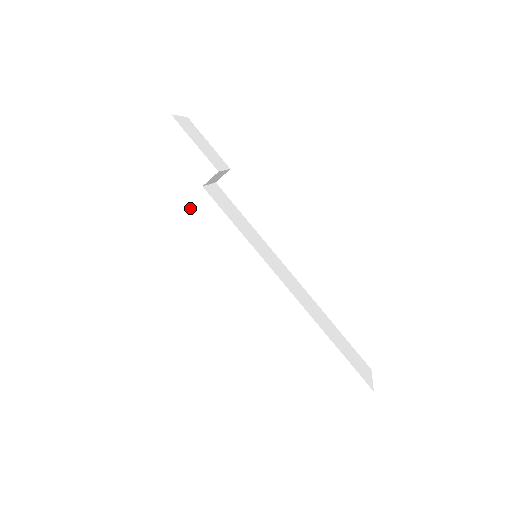
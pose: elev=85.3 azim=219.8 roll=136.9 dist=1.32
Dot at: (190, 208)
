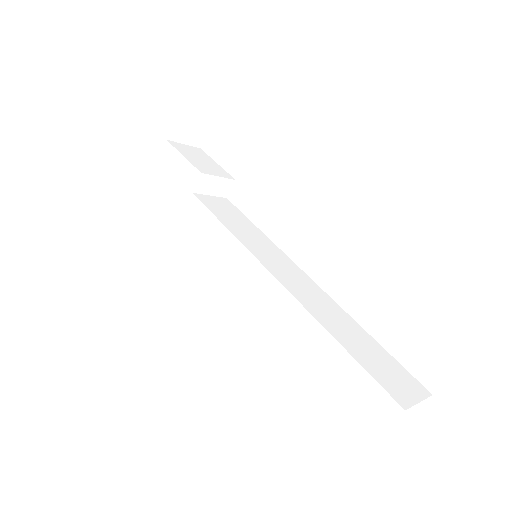
Dot at: (187, 218)
